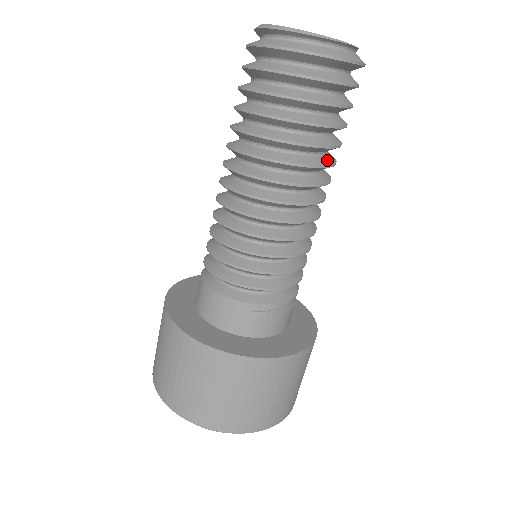
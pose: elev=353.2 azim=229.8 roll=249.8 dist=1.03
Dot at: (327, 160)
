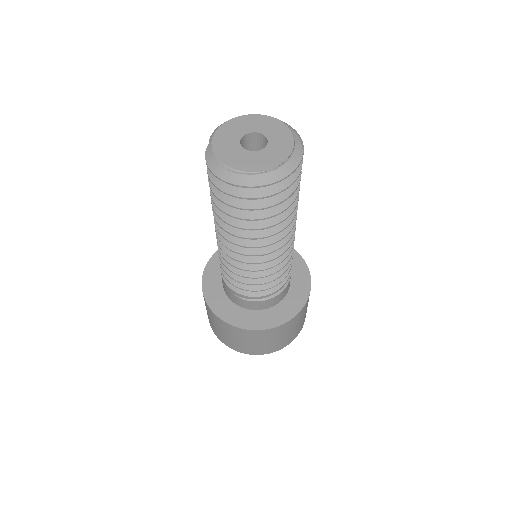
Dot at: (264, 232)
